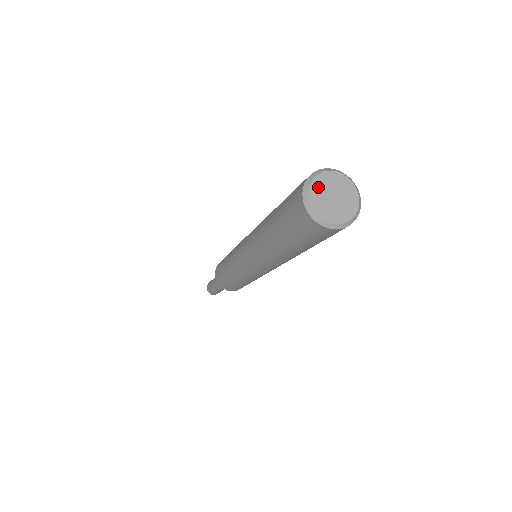
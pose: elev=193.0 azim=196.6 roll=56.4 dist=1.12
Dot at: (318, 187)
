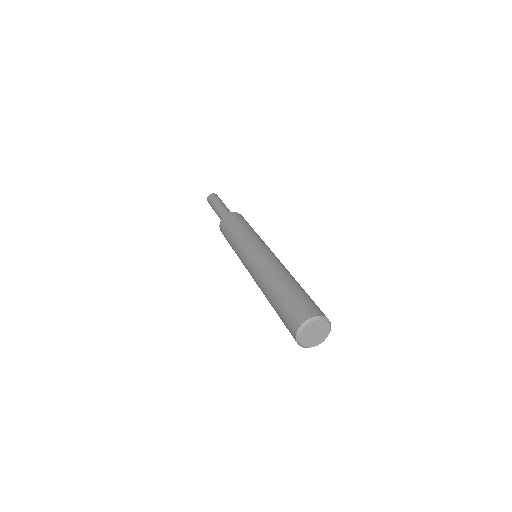
Dot at: (304, 335)
